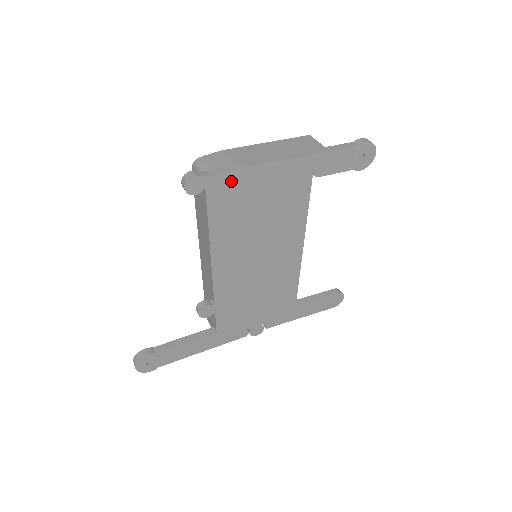
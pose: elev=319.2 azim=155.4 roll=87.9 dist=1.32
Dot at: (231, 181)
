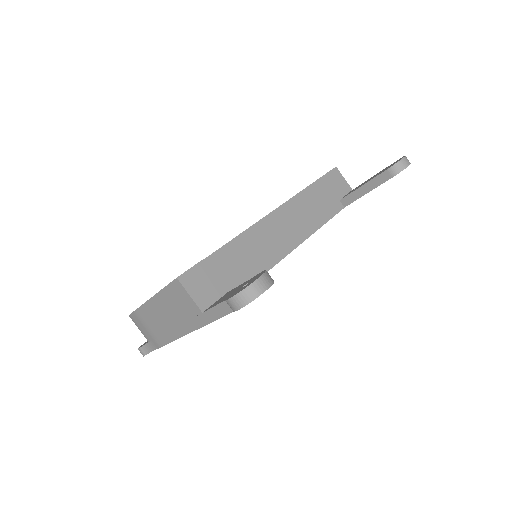
Dot at: occluded
